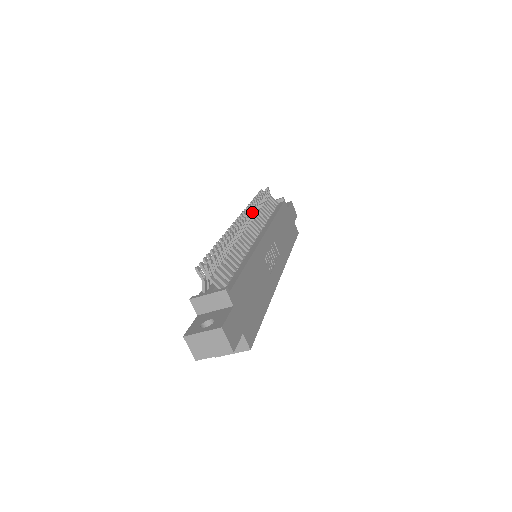
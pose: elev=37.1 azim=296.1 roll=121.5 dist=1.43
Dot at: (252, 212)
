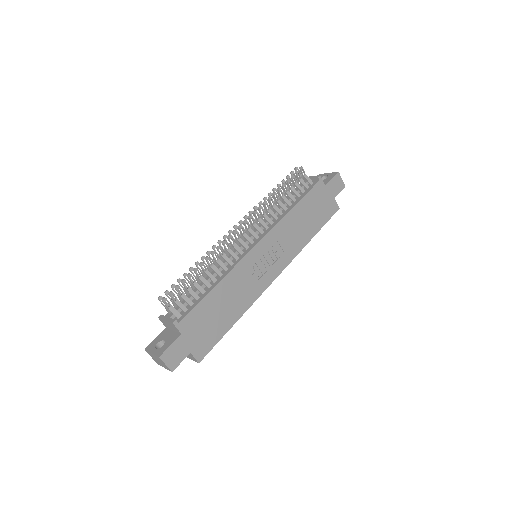
Dot at: (257, 213)
